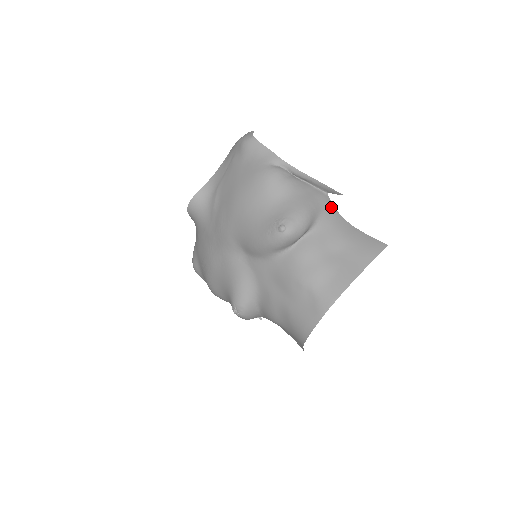
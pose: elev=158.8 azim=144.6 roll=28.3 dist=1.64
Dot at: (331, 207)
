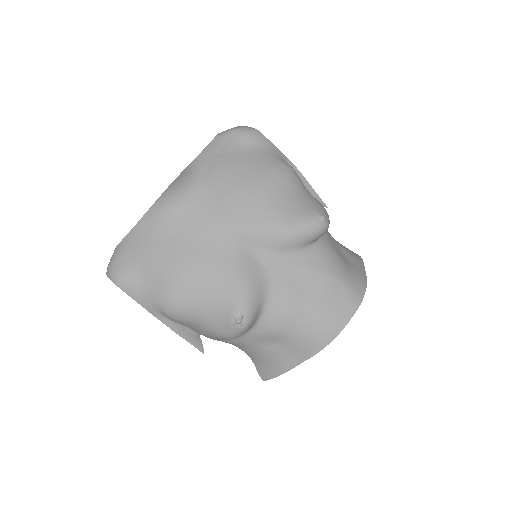
Dot at: occluded
